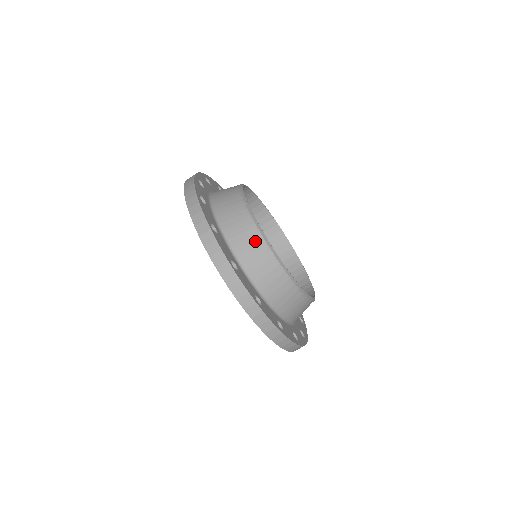
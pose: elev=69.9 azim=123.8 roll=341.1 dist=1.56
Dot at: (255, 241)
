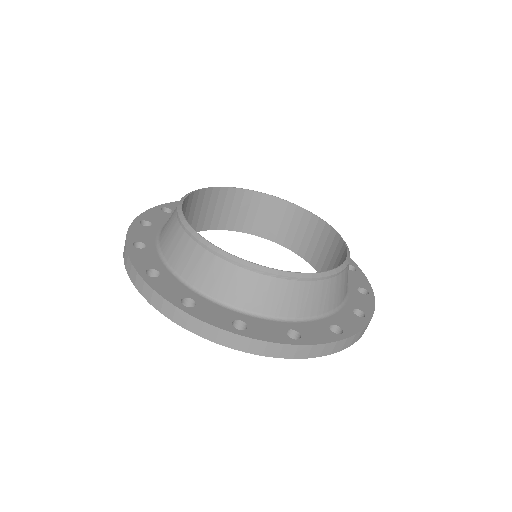
Dot at: (173, 218)
